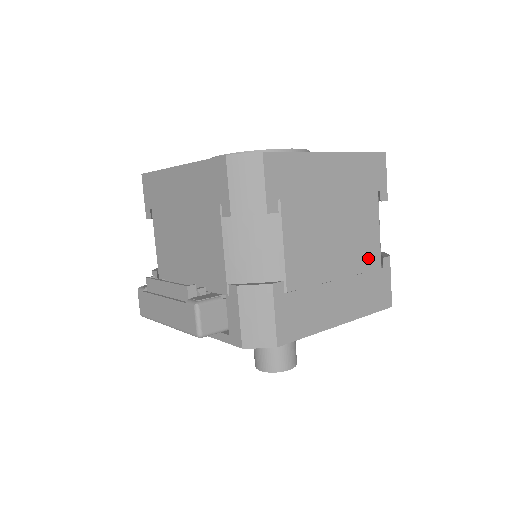
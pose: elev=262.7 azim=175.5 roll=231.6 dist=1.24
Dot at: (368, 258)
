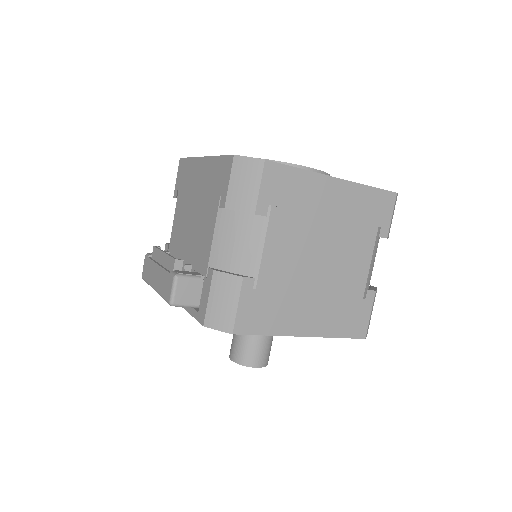
Dot at: (351, 285)
